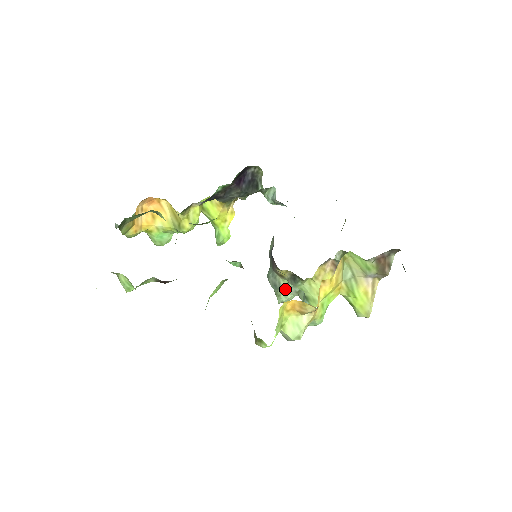
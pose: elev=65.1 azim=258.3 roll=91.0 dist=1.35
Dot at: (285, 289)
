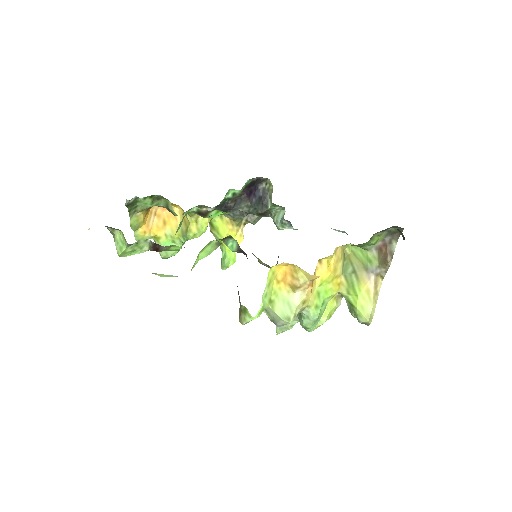
Dot at: occluded
